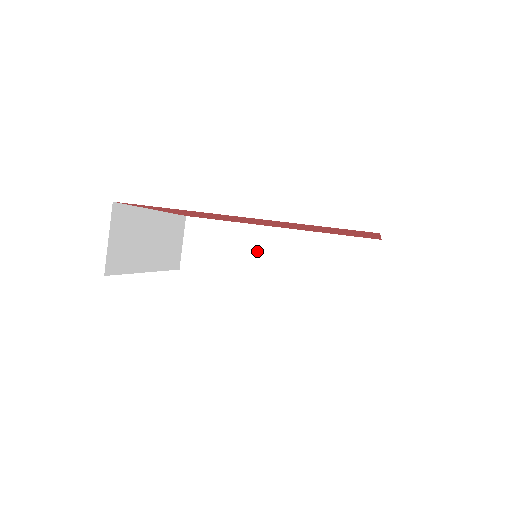
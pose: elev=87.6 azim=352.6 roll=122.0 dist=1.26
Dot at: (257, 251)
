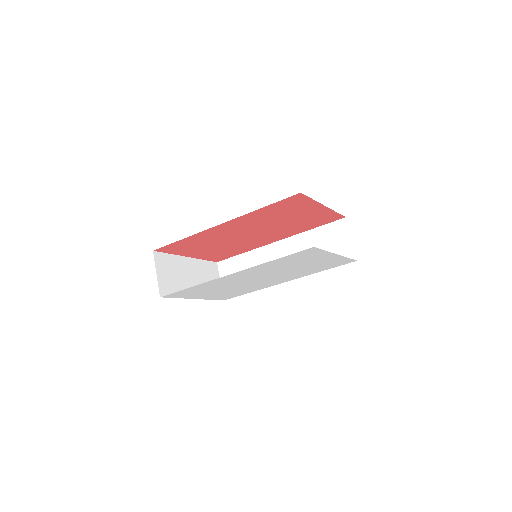
Dot at: occluded
